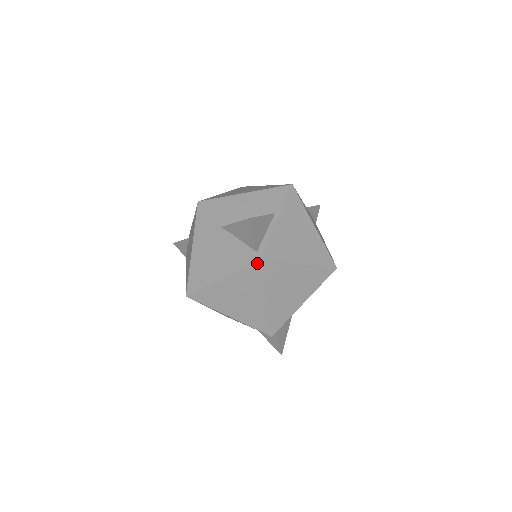
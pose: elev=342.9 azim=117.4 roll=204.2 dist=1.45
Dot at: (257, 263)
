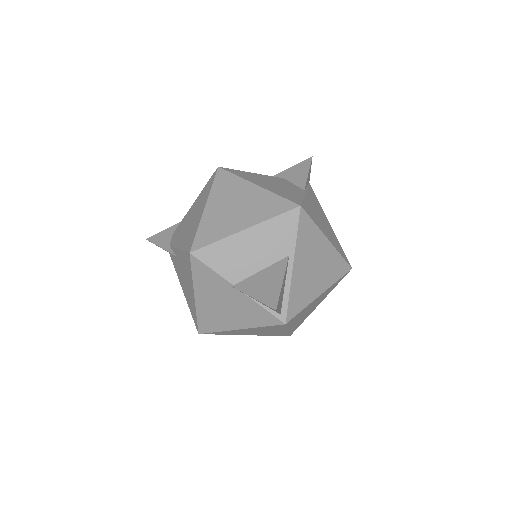
Dot at: (283, 325)
